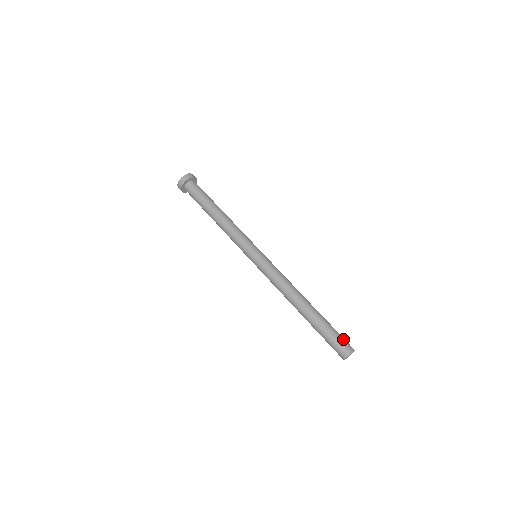
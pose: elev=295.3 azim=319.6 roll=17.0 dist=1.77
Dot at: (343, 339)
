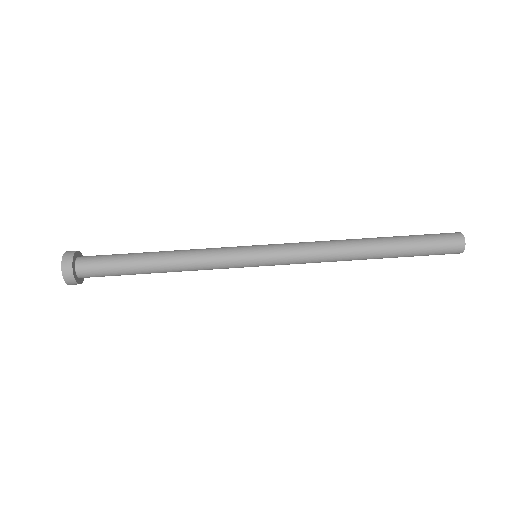
Dot at: occluded
